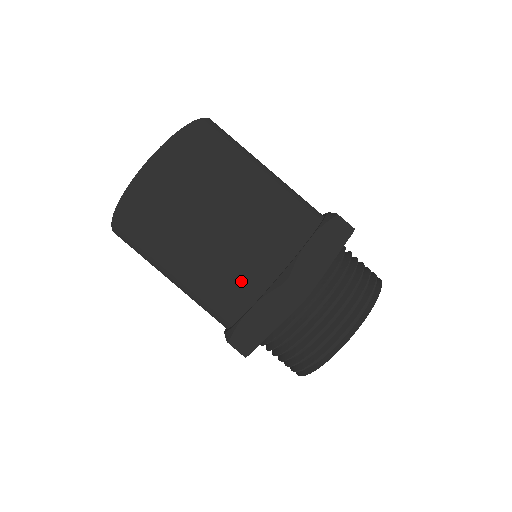
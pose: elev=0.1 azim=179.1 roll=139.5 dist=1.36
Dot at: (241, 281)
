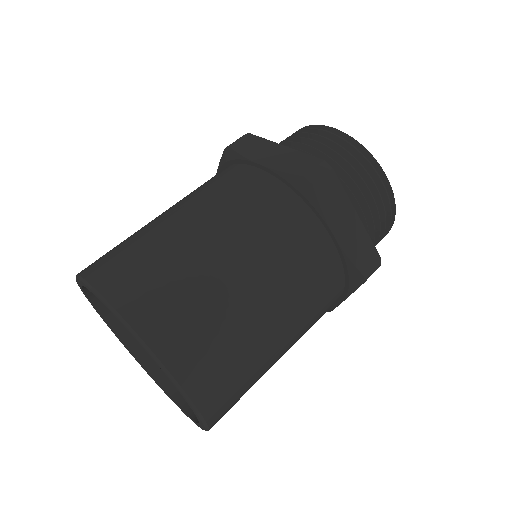
Dot at: (325, 311)
